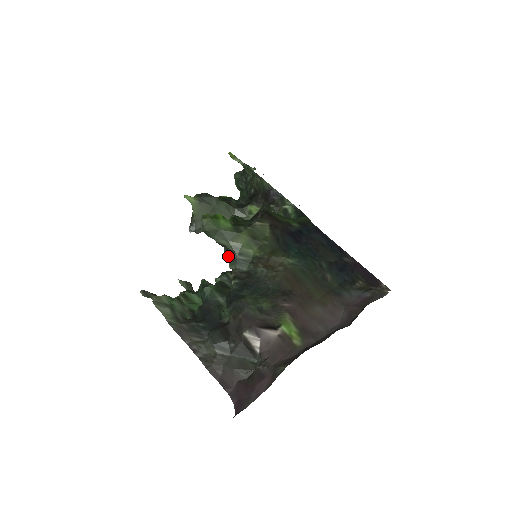
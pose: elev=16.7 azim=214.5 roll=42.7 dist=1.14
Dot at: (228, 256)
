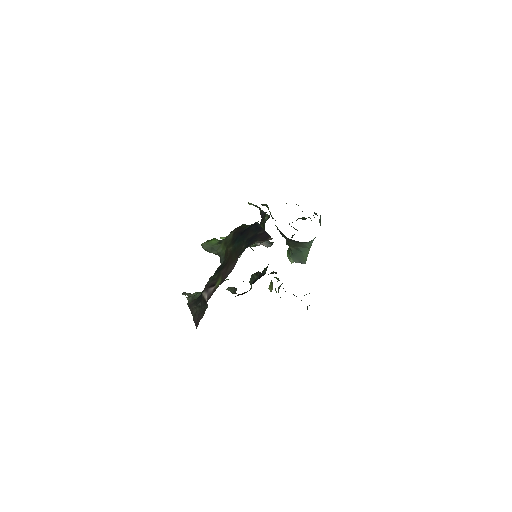
Dot at: occluded
